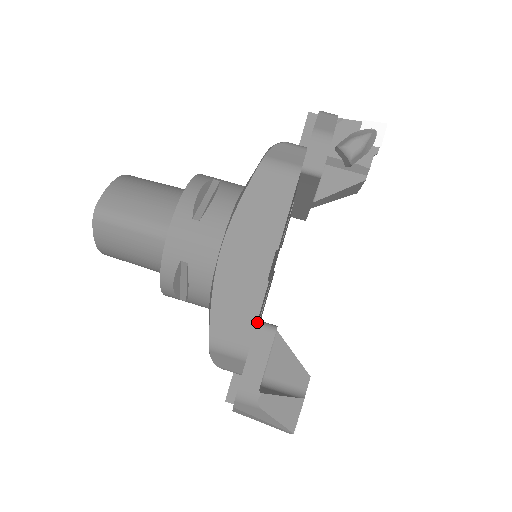
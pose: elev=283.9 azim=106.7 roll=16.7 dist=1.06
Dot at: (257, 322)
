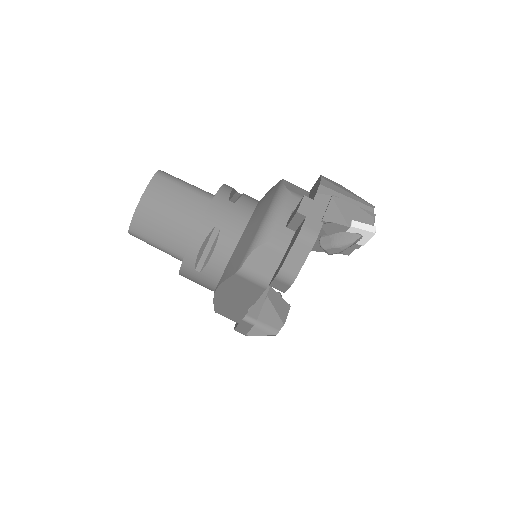
Dot at: (243, 317)
